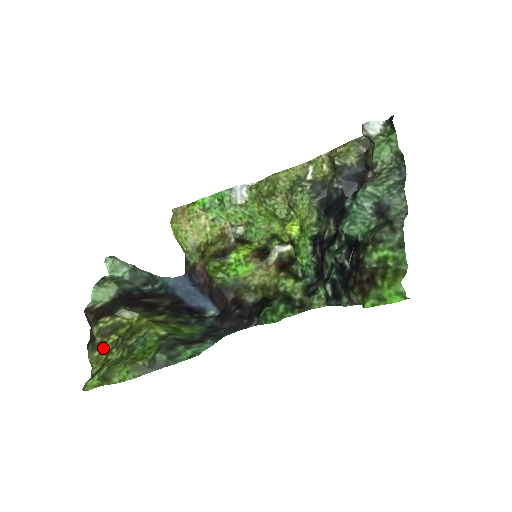
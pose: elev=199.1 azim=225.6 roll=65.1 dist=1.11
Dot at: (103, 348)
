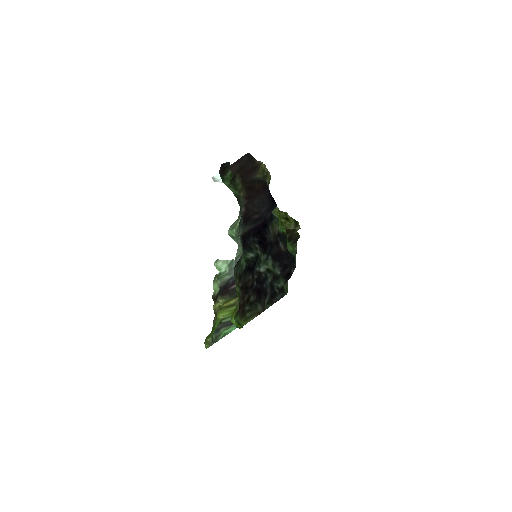
Dot at: occluded
